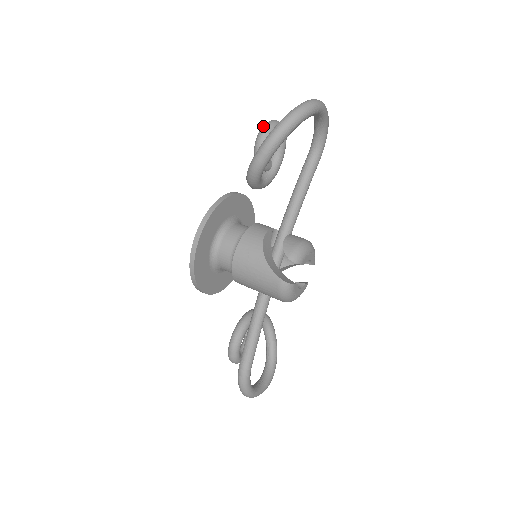
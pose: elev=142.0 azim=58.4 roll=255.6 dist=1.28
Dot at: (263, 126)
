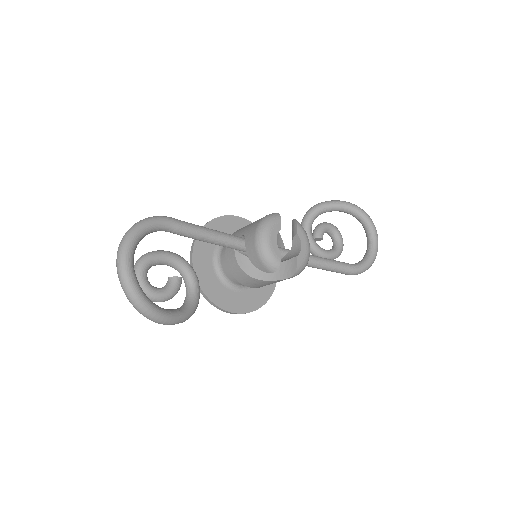
Dot at: occluded
